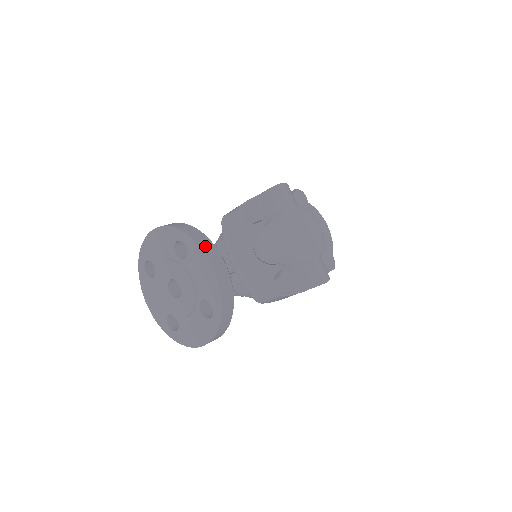
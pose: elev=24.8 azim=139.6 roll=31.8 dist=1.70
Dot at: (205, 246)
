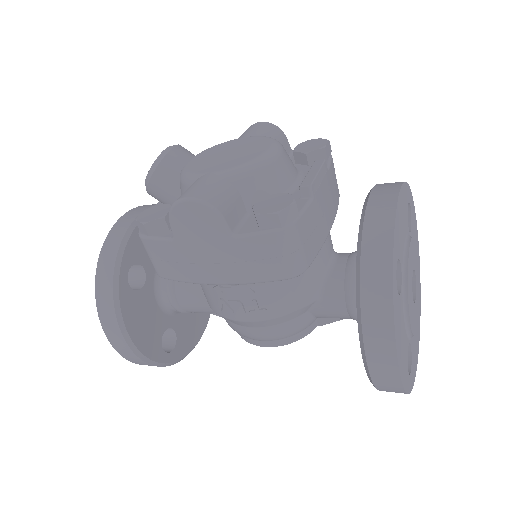
Dot at: (147, 205)
